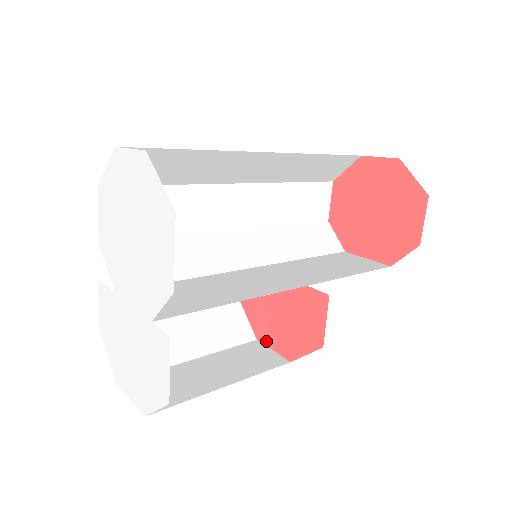
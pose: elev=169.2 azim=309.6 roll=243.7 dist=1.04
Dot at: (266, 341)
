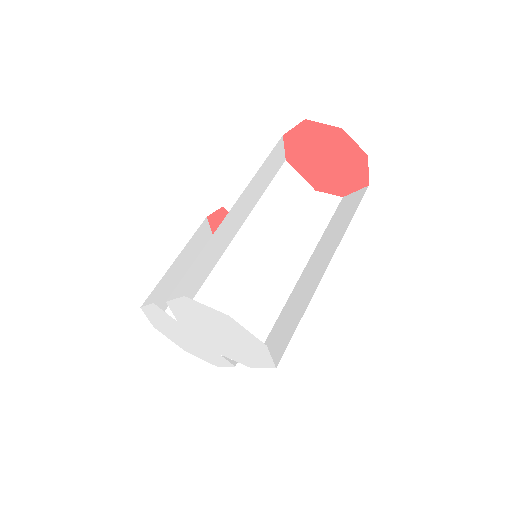
Dot at: occluded
